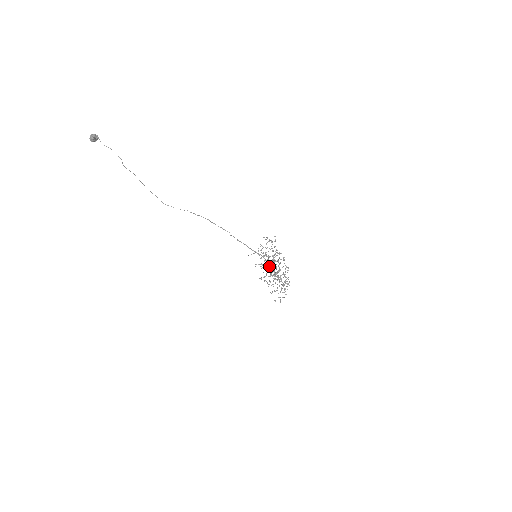
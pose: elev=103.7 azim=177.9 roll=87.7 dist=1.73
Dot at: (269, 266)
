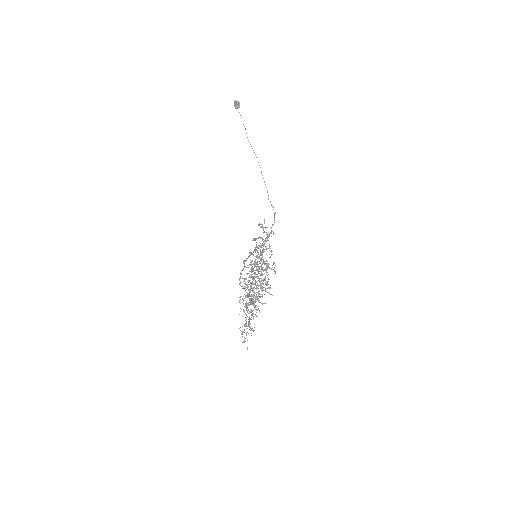
Dot at: (248, 267)
